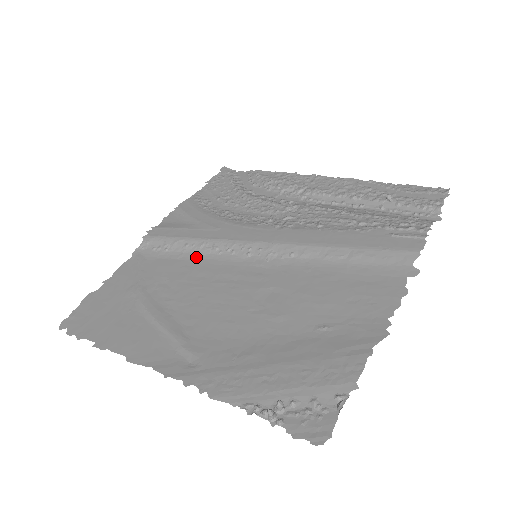
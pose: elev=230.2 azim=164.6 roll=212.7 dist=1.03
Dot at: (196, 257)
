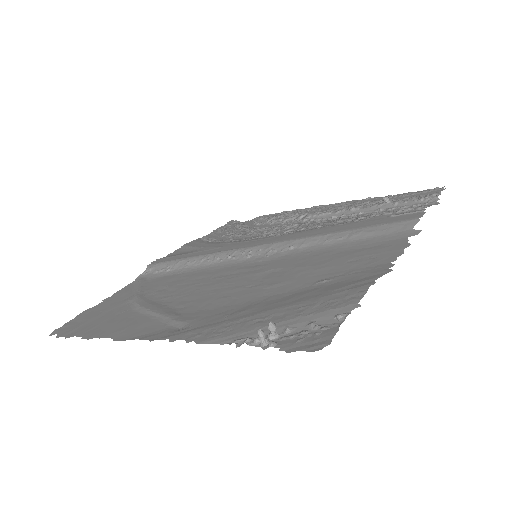
Dot at: (197, 268)
